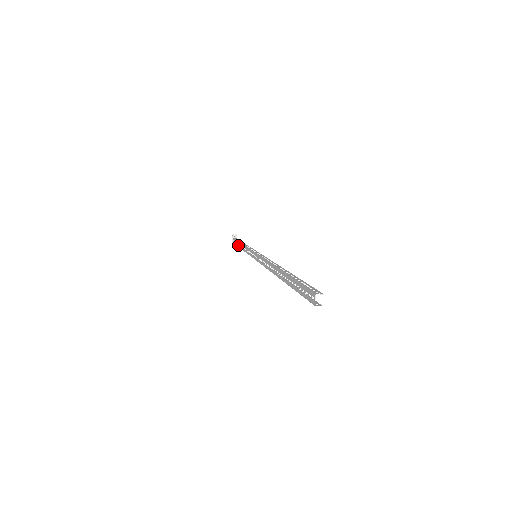
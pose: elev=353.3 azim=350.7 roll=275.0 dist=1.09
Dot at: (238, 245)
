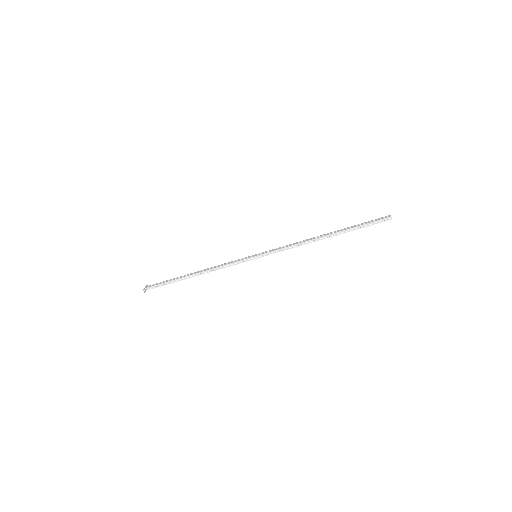
Dot at: (182, 277)
